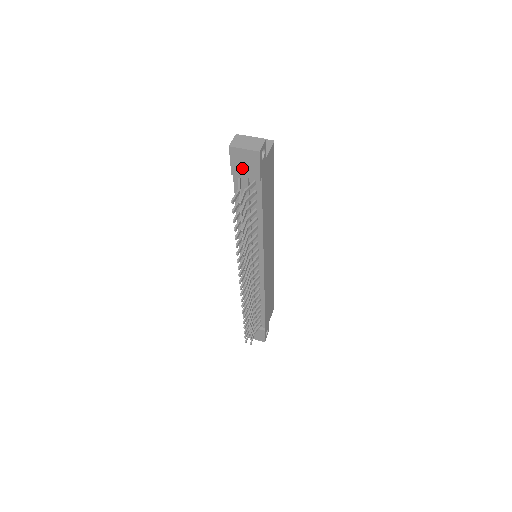
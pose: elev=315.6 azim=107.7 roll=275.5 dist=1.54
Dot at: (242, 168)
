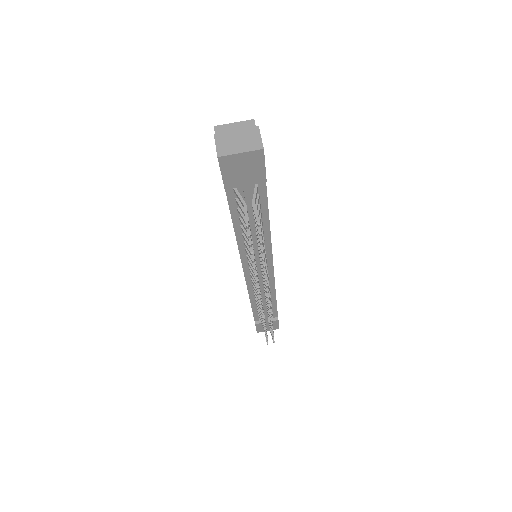
Dot at: (239, 176)
